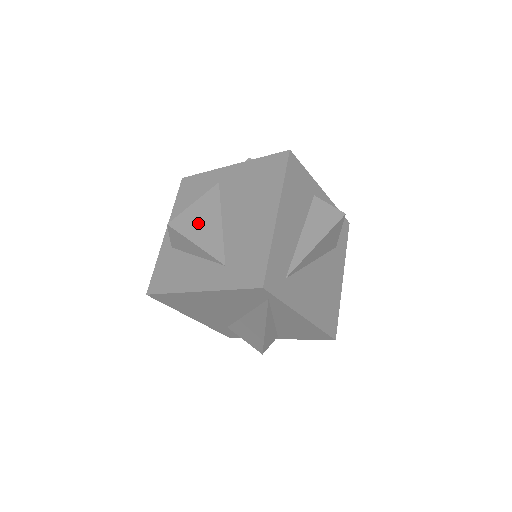
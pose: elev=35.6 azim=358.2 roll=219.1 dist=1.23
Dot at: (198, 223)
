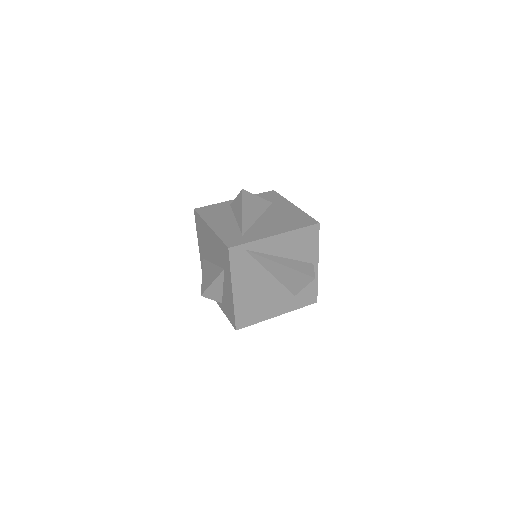
Dot at: (208, 278)
